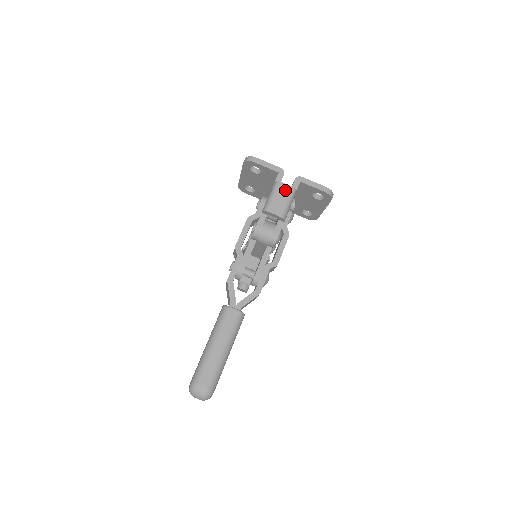
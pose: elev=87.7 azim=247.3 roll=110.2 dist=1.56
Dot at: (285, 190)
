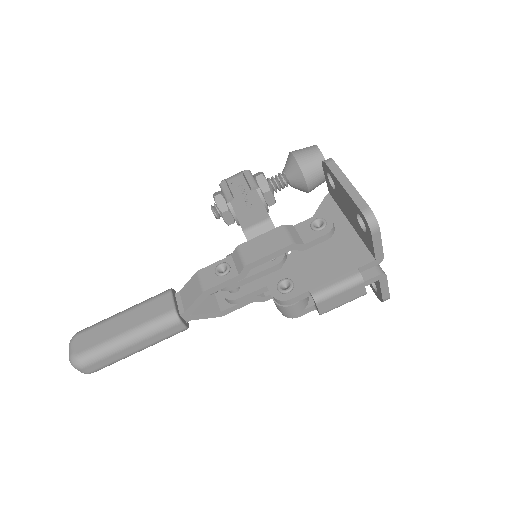
Dot at: (357, 293)
